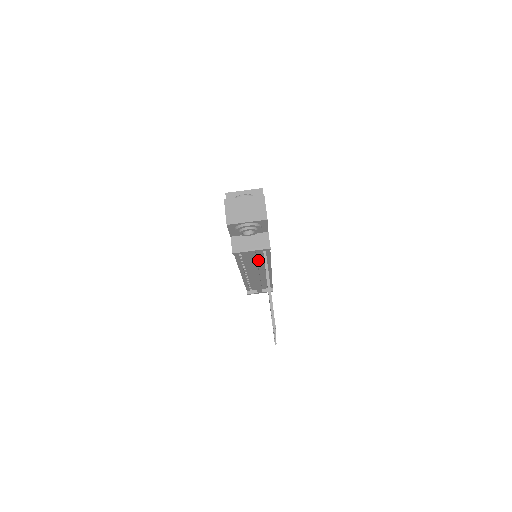
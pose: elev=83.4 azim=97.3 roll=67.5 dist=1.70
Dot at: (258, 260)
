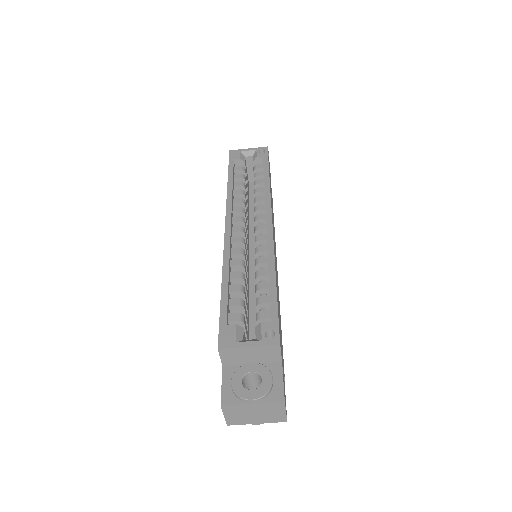
Dot at: occluded
